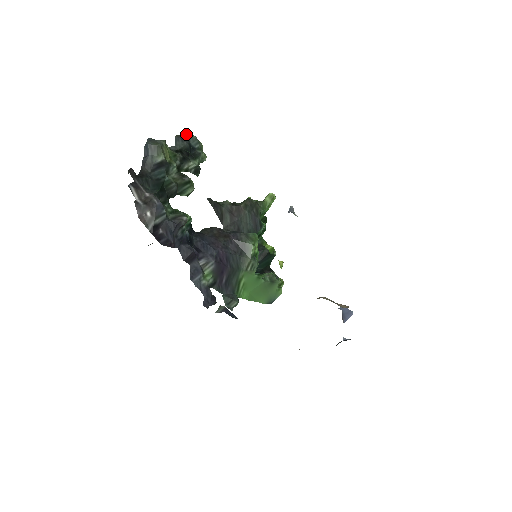
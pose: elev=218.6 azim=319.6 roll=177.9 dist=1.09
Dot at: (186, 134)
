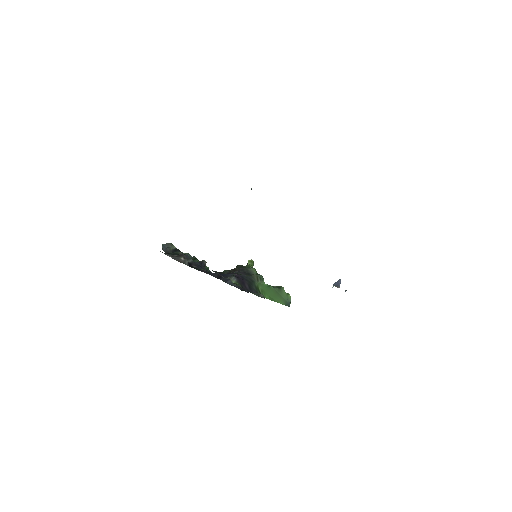
Dot at: occluded
